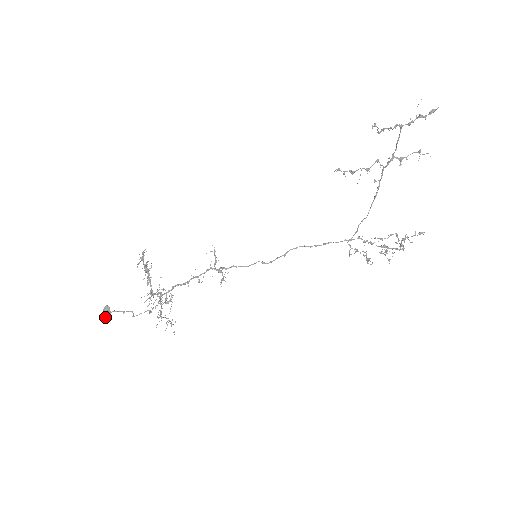
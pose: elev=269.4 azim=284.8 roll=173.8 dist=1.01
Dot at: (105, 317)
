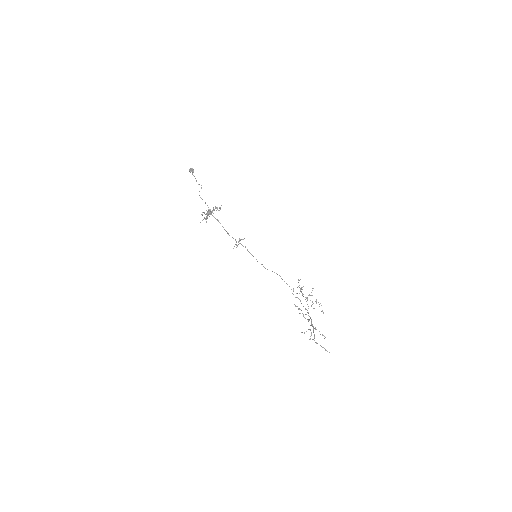
Dot at: (189, 171)
